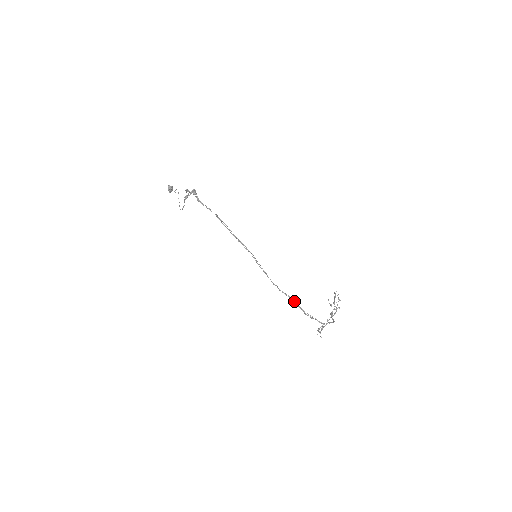
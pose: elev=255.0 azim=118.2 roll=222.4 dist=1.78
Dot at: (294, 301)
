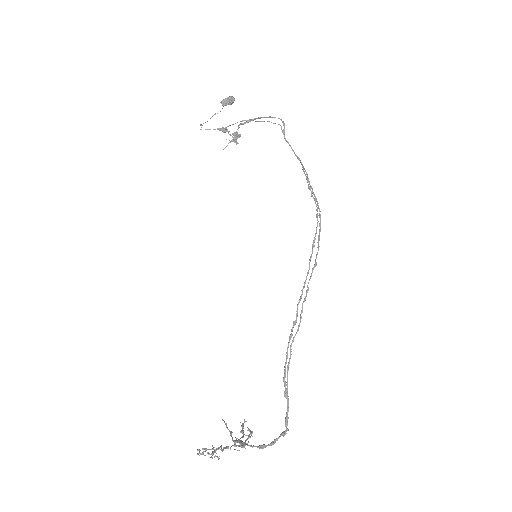
Dot at: occluded
